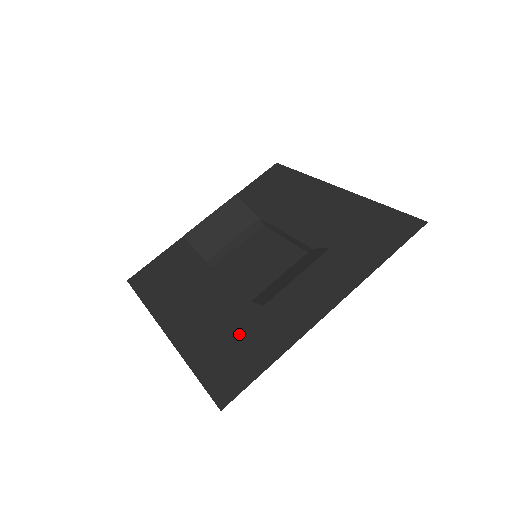
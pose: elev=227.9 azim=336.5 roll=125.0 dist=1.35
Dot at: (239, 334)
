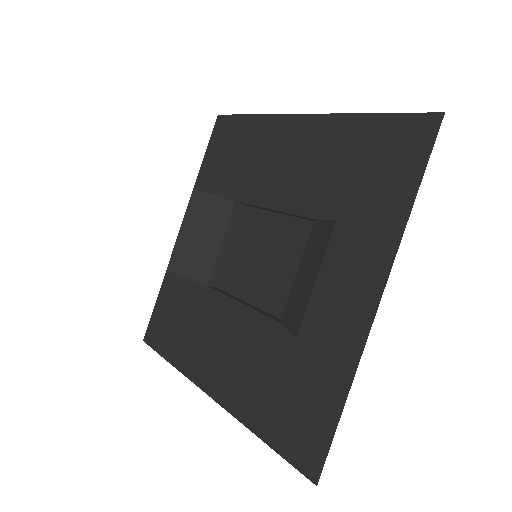
Dot at: (288, 373)
